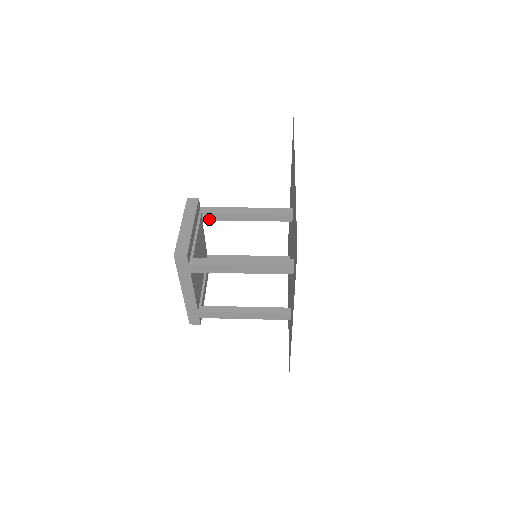
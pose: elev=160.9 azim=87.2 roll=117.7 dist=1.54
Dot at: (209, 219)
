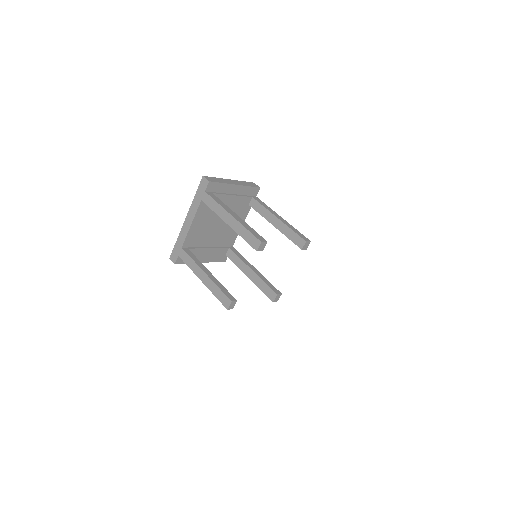
Dot at: (253, 207)
